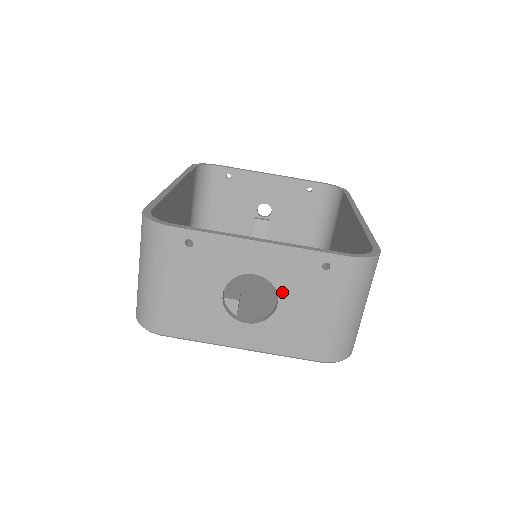
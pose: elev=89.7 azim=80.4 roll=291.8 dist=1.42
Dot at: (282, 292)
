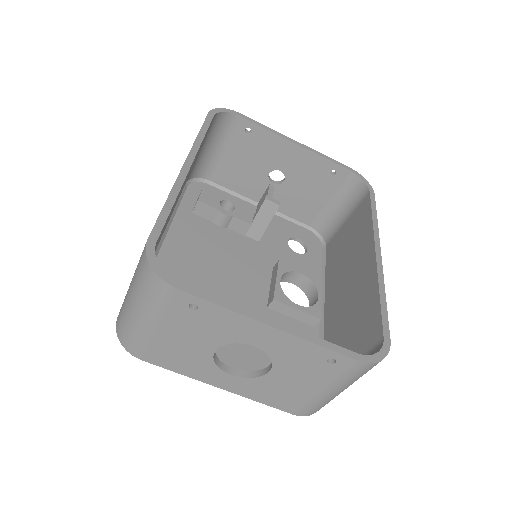
Dot at: (278, 365)
